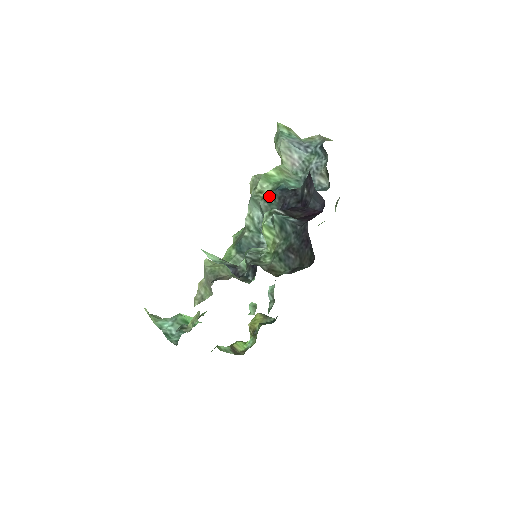
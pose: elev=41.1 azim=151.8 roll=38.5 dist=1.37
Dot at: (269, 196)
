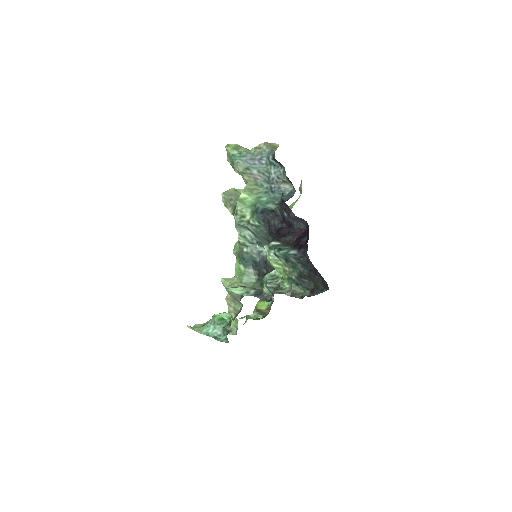
Dot at: (253, 220)
